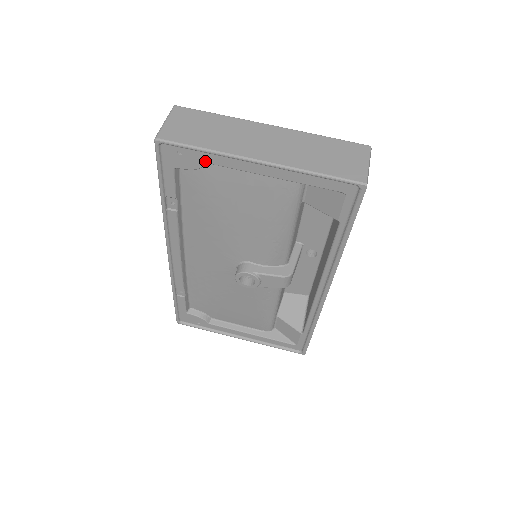
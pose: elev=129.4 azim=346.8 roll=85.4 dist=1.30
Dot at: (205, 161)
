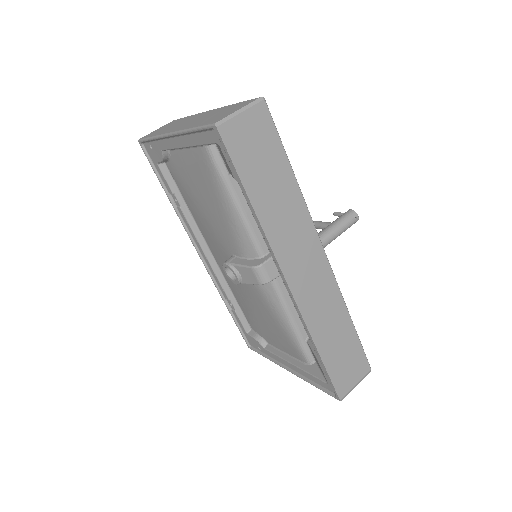
Dot at: (160, 149)
